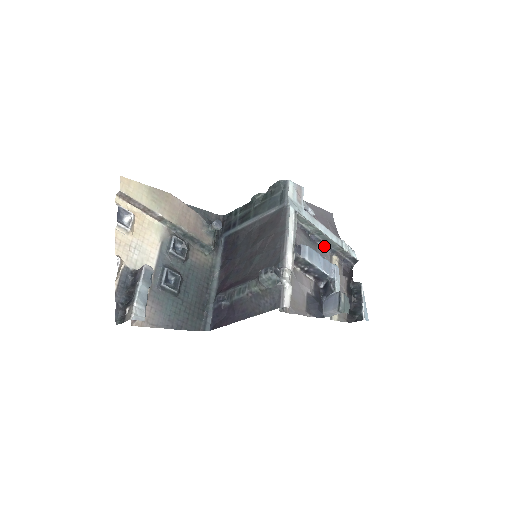
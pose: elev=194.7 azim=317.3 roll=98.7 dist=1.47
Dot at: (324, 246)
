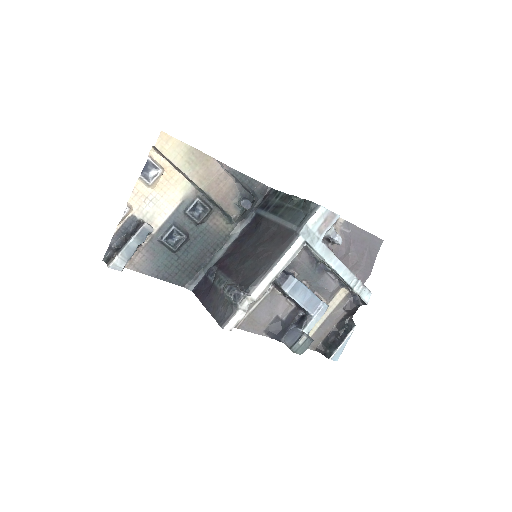
Dot at: (334, 277)
